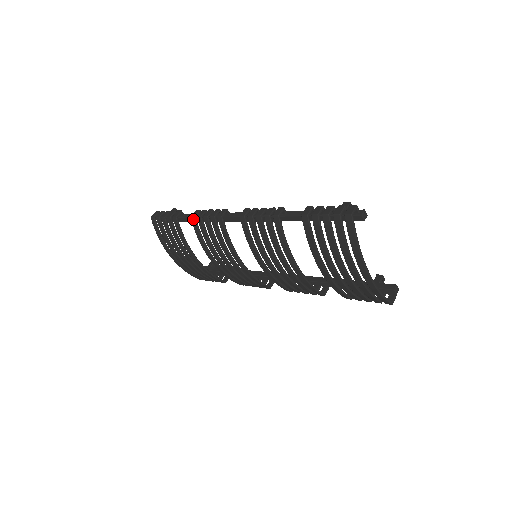
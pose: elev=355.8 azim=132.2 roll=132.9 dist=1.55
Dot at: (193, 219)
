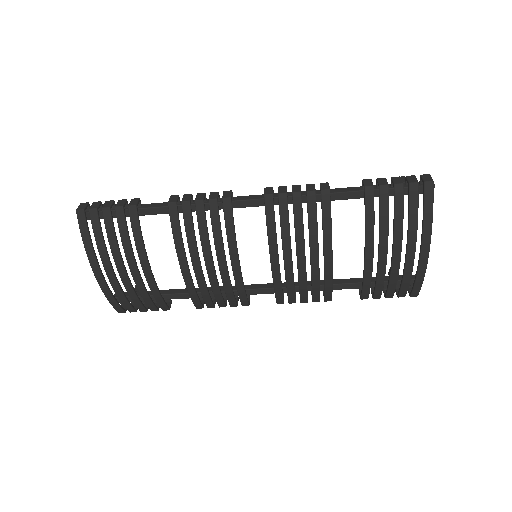
Dot at: (173, 206)
